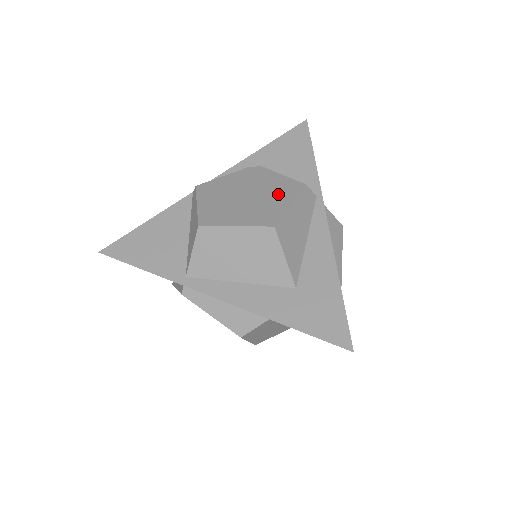
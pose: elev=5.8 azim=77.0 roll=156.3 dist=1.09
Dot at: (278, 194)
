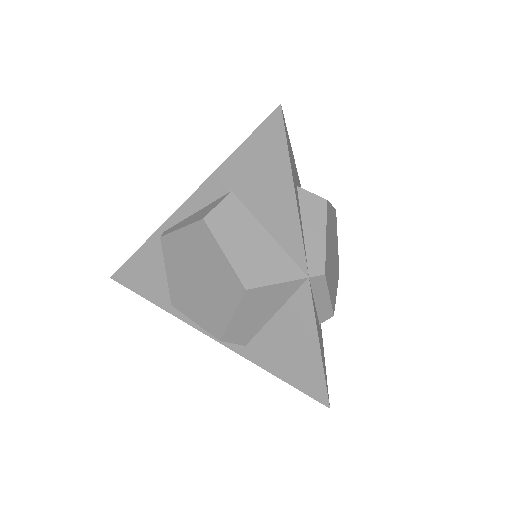
Dot at: occluded
